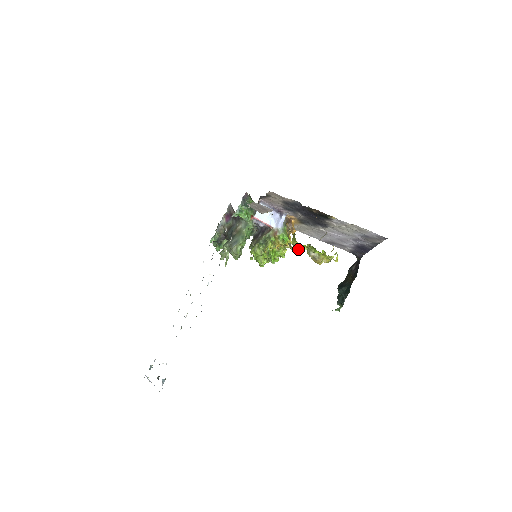
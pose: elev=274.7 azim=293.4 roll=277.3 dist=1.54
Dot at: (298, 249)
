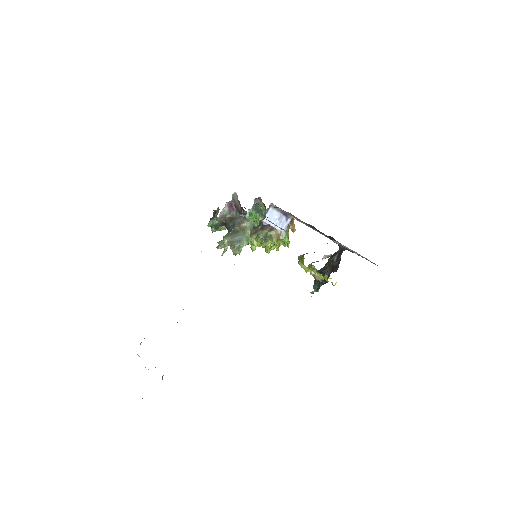
Dot at: occluded
